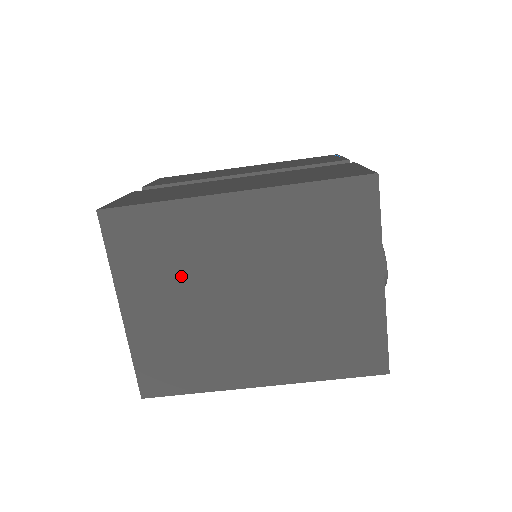
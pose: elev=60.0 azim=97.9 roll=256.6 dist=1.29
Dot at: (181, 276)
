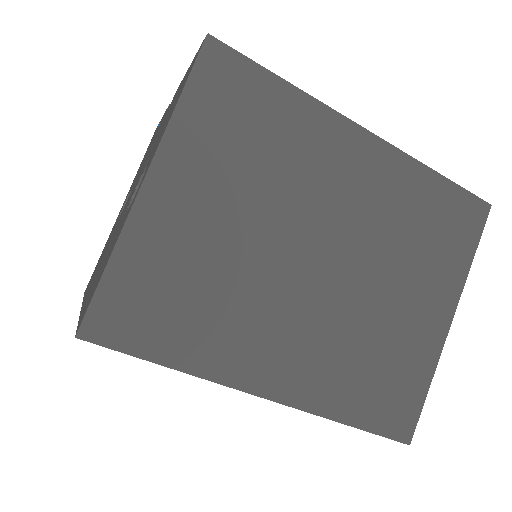
Dot at: (256, 185)
